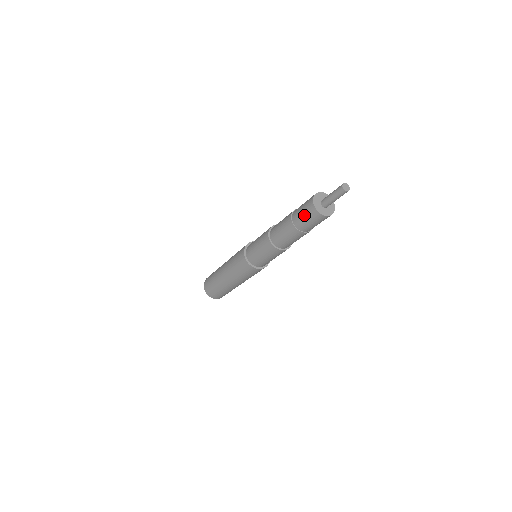
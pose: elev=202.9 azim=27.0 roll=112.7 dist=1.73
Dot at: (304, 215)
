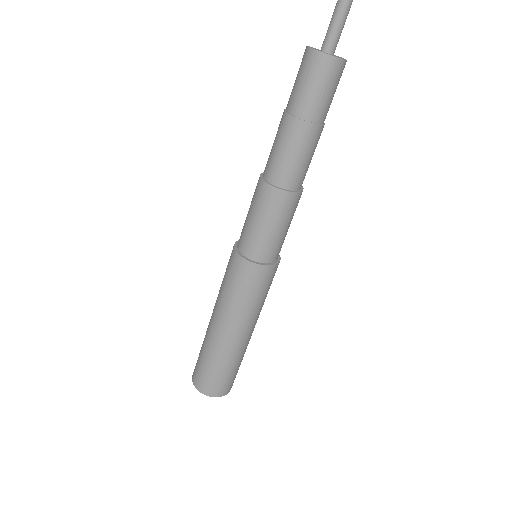
Dot at: (296, 77)
